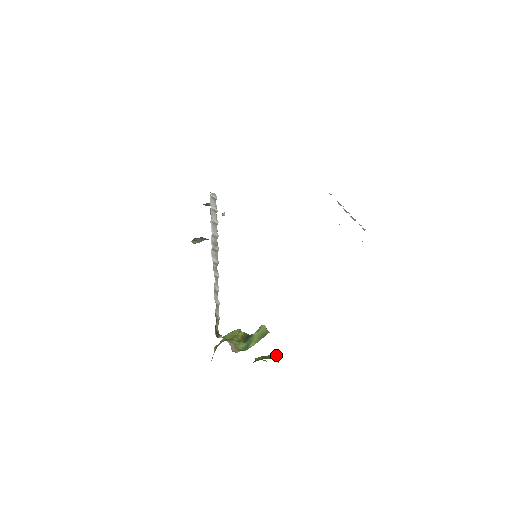
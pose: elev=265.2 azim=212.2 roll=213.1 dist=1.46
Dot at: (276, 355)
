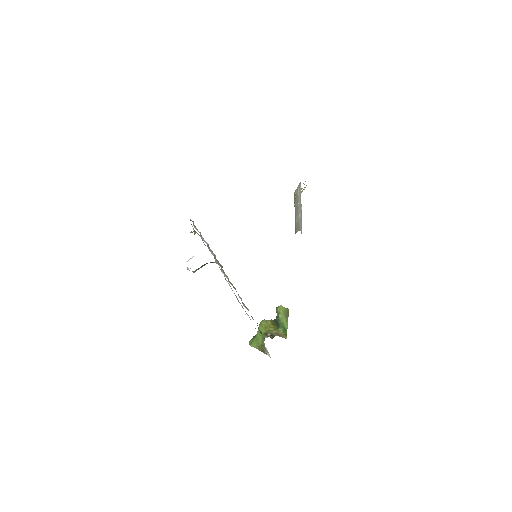
Dot at: occluded
